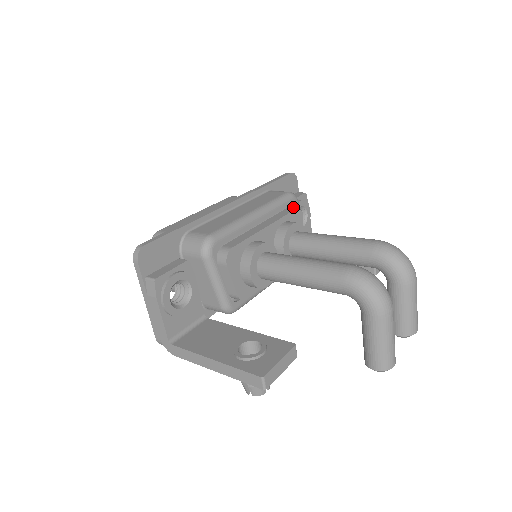
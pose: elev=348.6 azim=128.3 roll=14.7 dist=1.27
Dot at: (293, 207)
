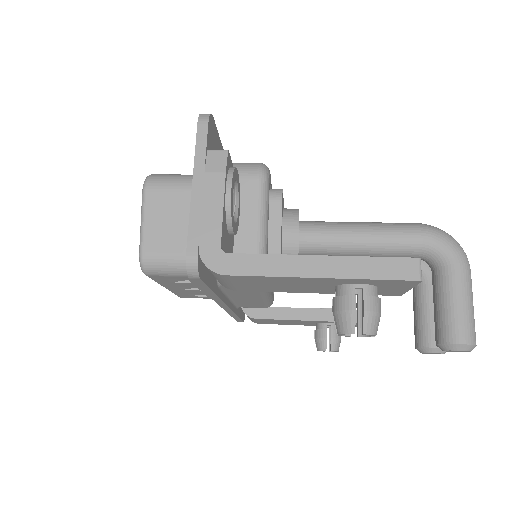
Dot at: occluded
